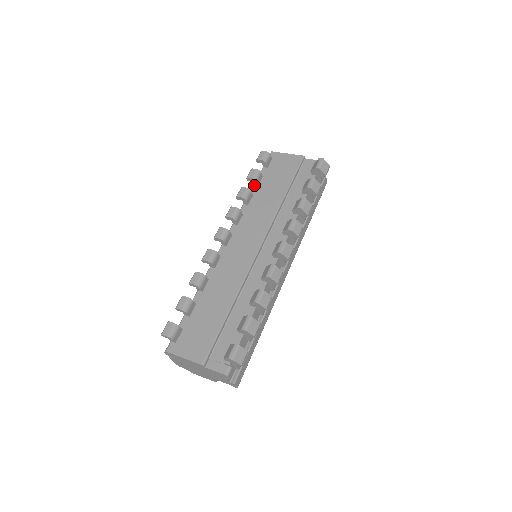
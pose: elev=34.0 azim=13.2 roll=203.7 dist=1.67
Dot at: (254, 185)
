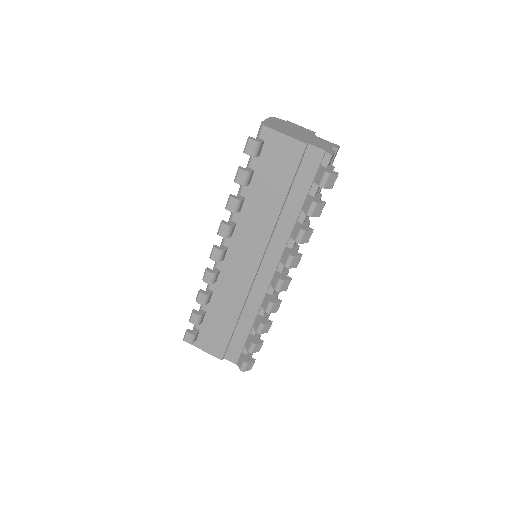
Dot at: occluded
